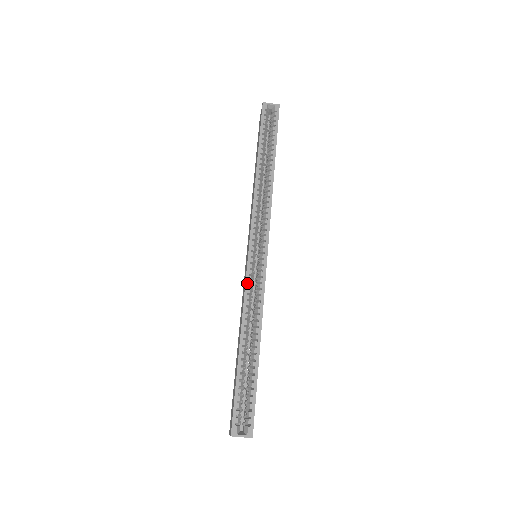
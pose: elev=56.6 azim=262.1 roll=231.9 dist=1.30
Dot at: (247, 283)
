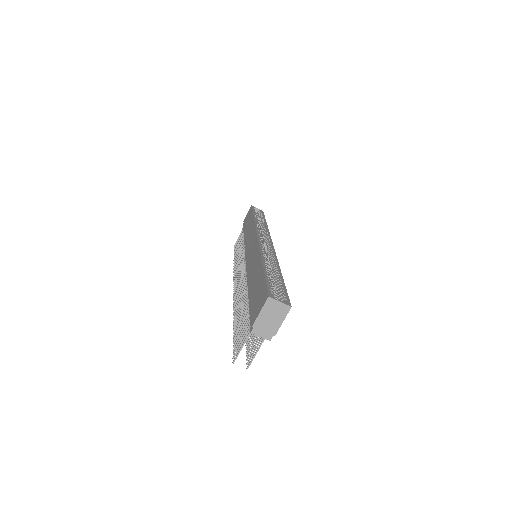
Dot at: (260, 245)
